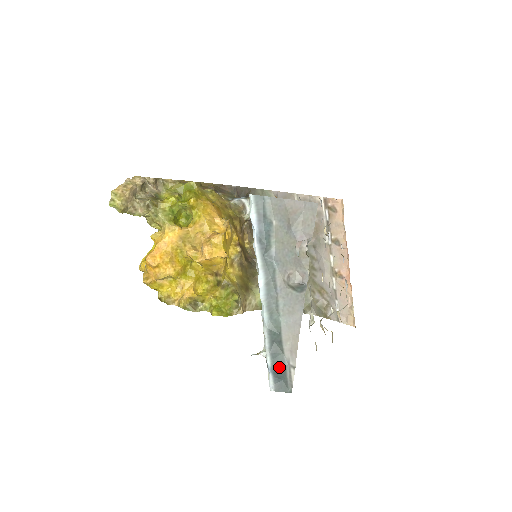
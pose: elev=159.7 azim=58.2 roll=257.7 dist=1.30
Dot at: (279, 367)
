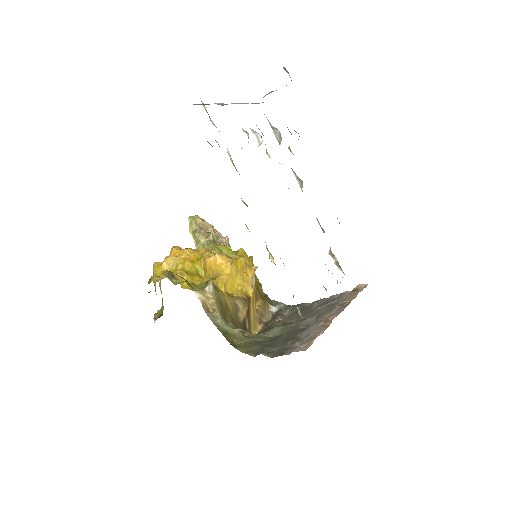
Dot at: occluded
